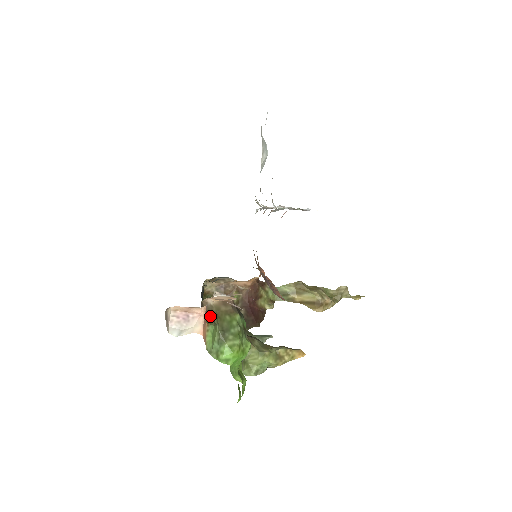
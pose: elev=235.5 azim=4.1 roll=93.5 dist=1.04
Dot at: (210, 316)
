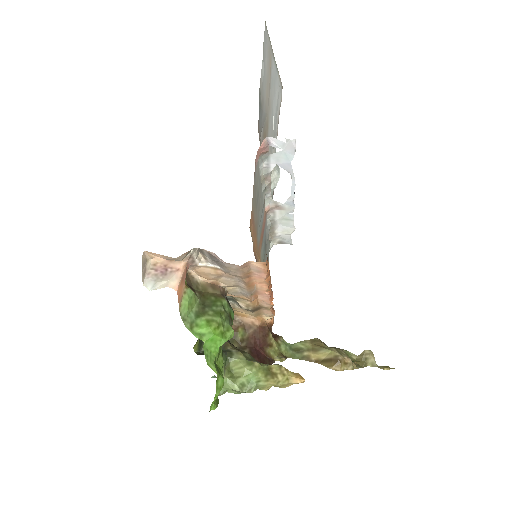
Dot at: (193, 289)
